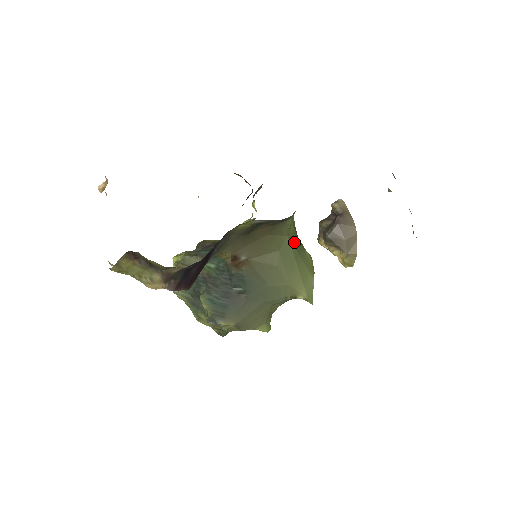
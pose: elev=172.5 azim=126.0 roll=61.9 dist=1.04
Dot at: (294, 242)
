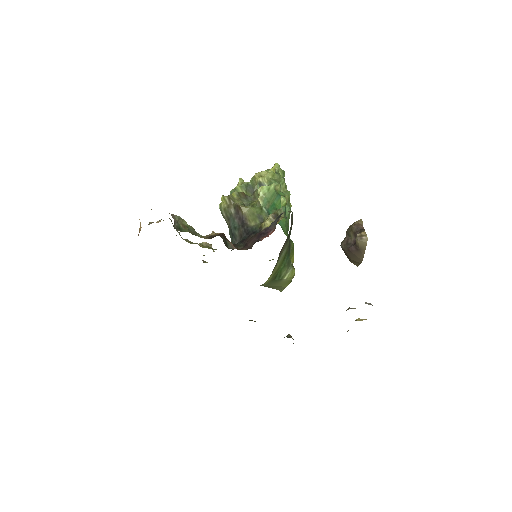
Dot at: (267, 284)
